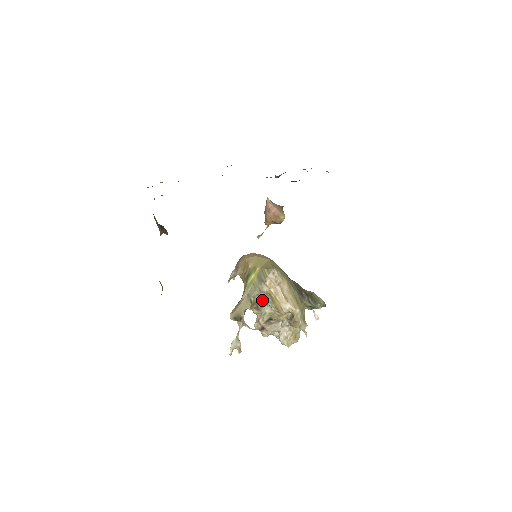
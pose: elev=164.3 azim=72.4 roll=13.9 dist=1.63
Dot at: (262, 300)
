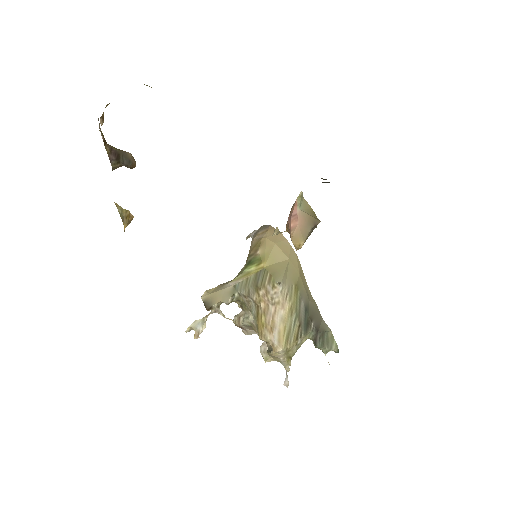
Dot at: (248, 304)
